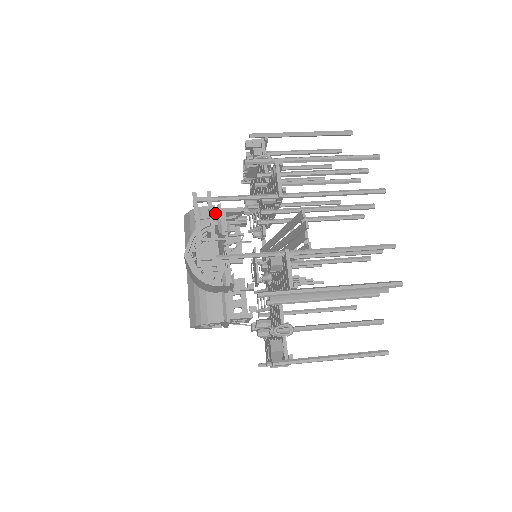
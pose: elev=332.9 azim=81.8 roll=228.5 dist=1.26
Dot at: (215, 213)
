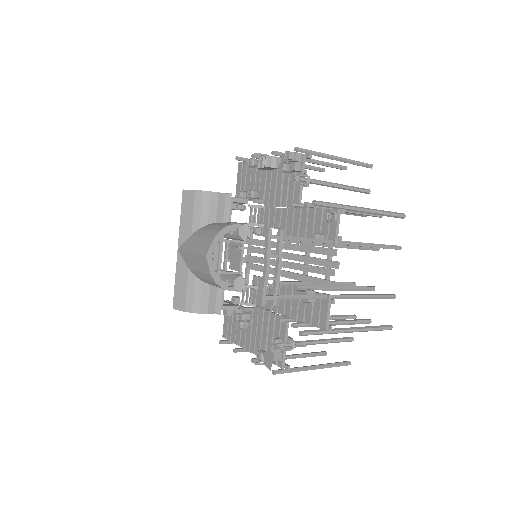
Dot at: (224, 202)
